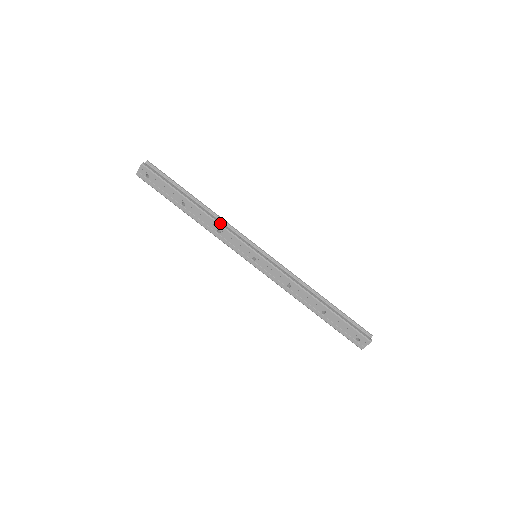
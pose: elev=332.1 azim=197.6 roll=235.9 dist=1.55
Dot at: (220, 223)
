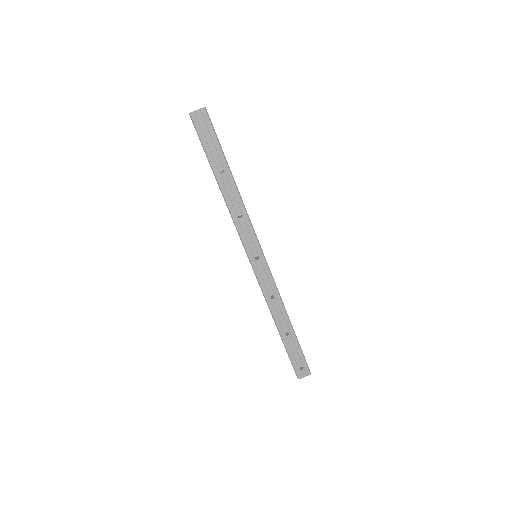
Dot at: occluded
